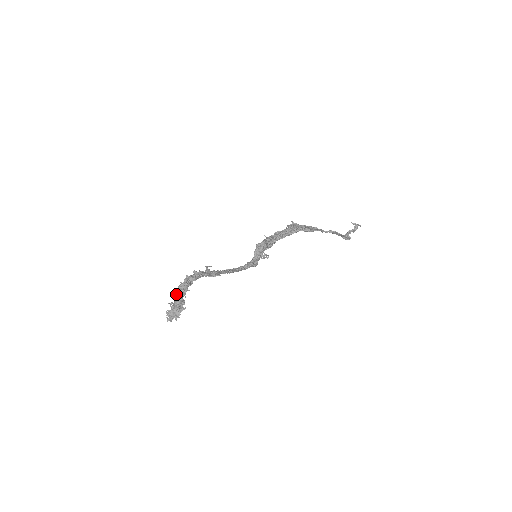
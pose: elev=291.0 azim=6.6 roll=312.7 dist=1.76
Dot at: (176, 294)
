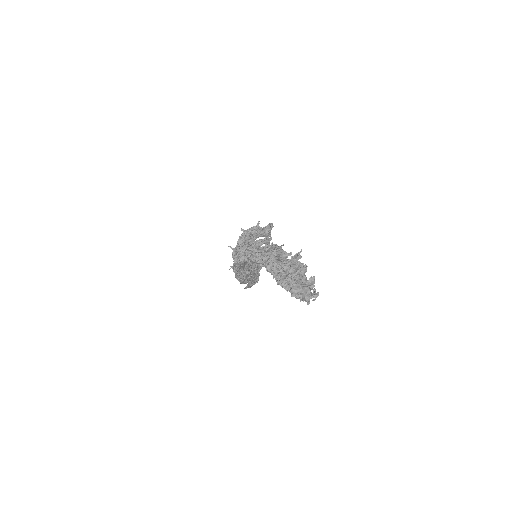
Dot at: (272, 255)
